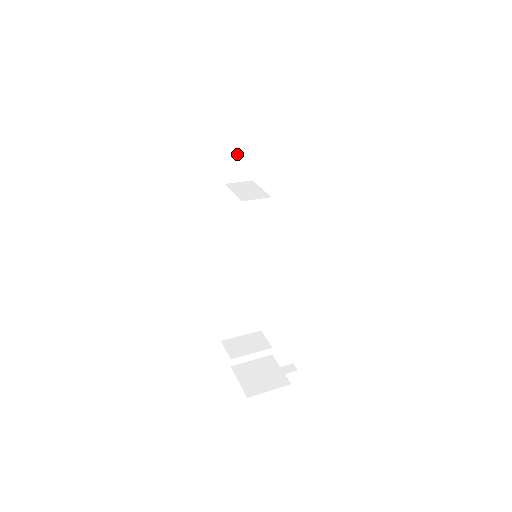
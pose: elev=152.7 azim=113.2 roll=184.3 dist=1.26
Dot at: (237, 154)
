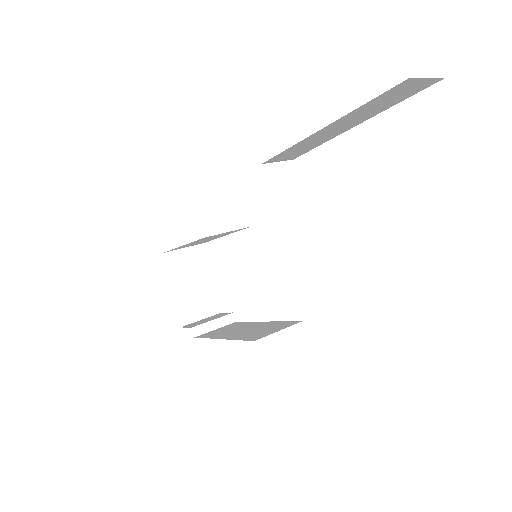
Dot at: (301, 147)
